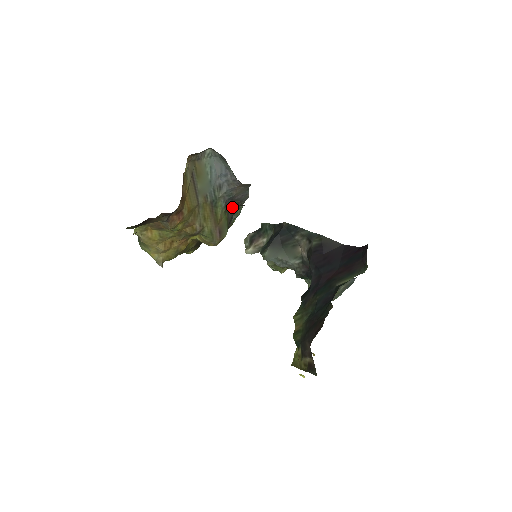
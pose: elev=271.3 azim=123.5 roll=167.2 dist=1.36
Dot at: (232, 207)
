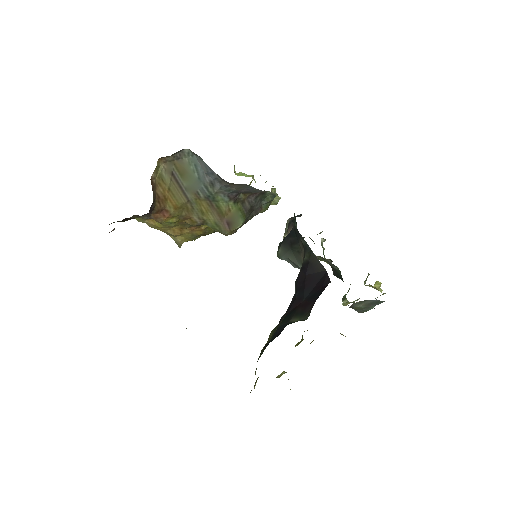
Dot at: (248, 197)
